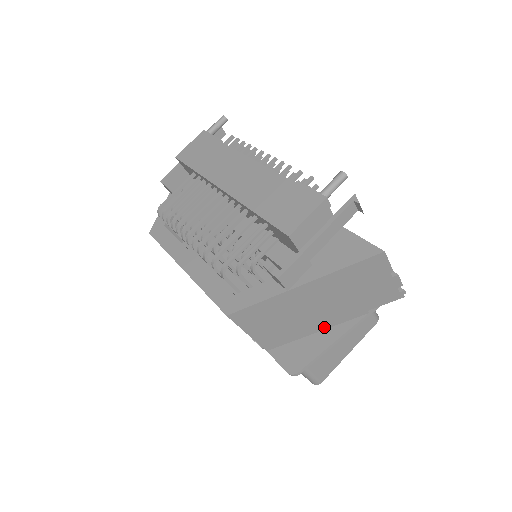
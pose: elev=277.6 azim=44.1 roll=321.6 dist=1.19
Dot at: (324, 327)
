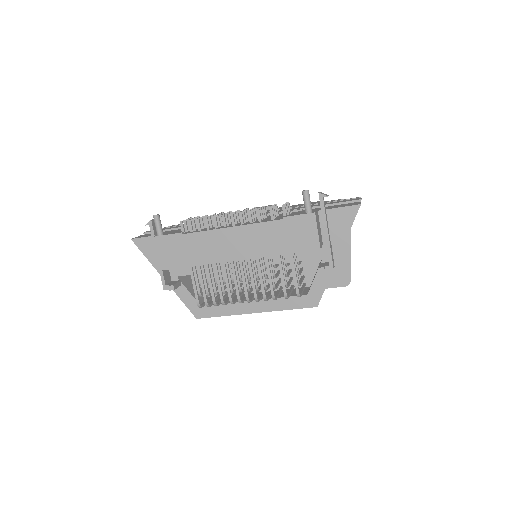
Dot at: occluded
